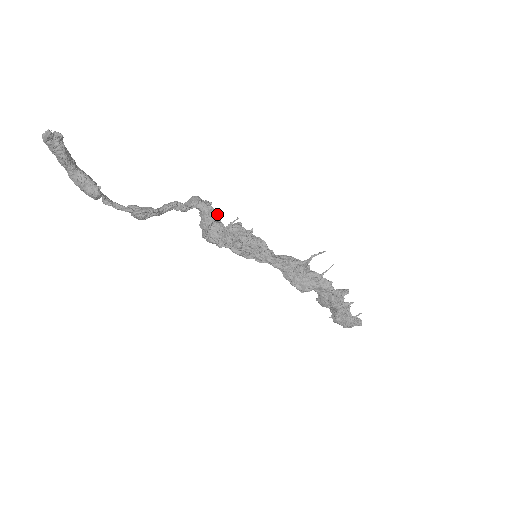
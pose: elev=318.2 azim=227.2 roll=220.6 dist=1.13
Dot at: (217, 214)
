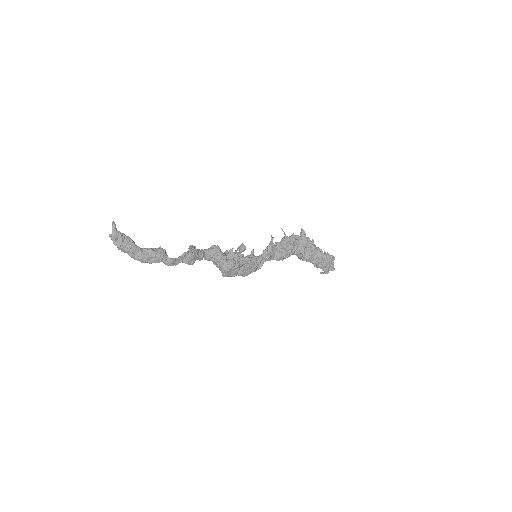
Dot at: occluded
